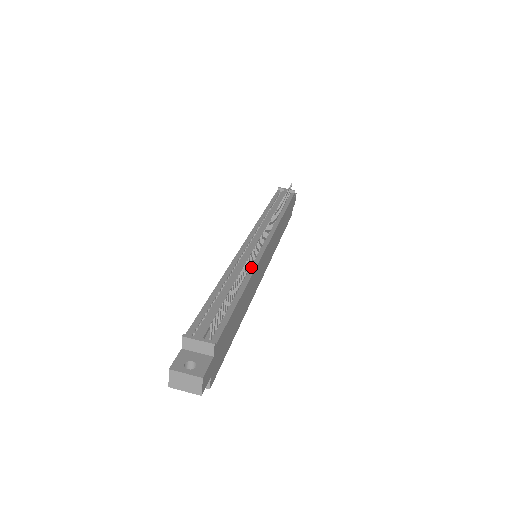
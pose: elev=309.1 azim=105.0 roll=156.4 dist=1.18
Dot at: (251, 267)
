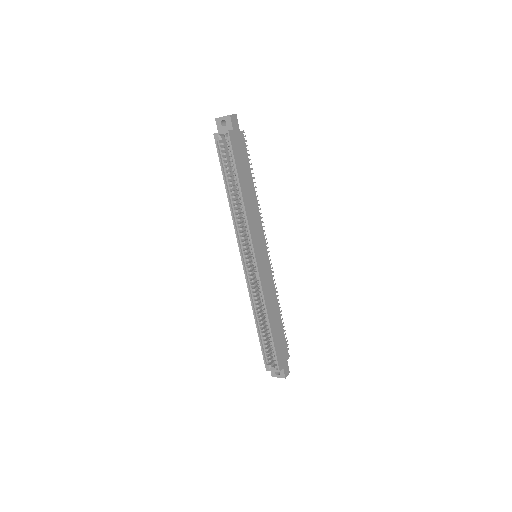
Dot at: (258, 217)
